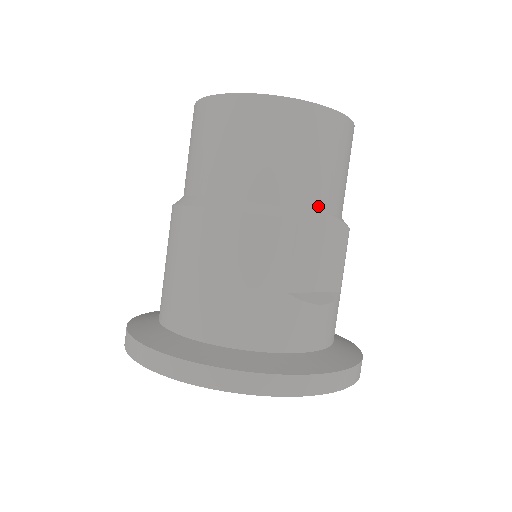
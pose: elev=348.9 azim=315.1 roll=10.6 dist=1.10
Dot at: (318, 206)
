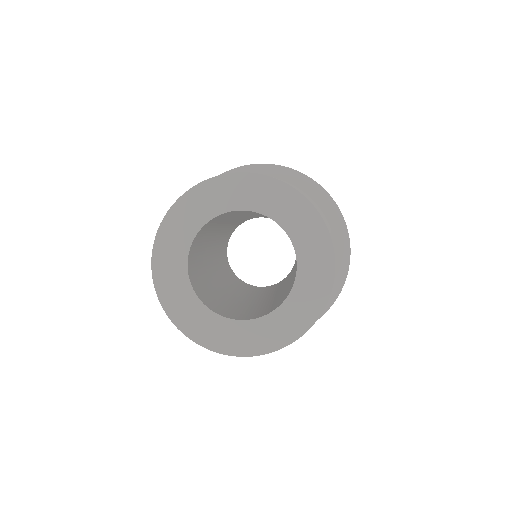
Dot at: occluded
